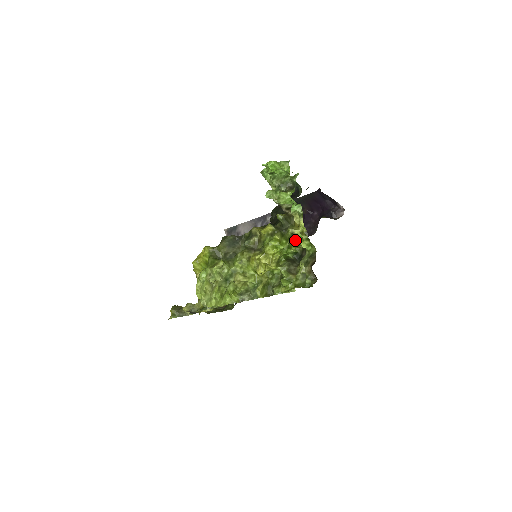
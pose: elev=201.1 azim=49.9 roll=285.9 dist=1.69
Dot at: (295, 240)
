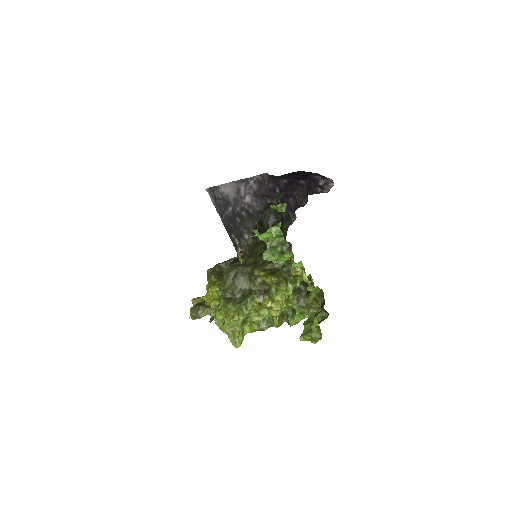
Dot at: (299, 276)
